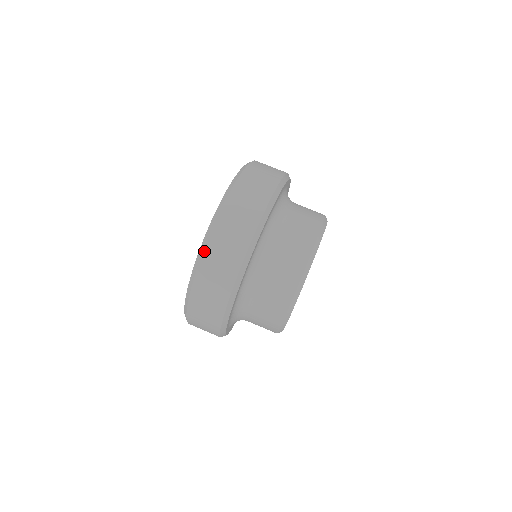
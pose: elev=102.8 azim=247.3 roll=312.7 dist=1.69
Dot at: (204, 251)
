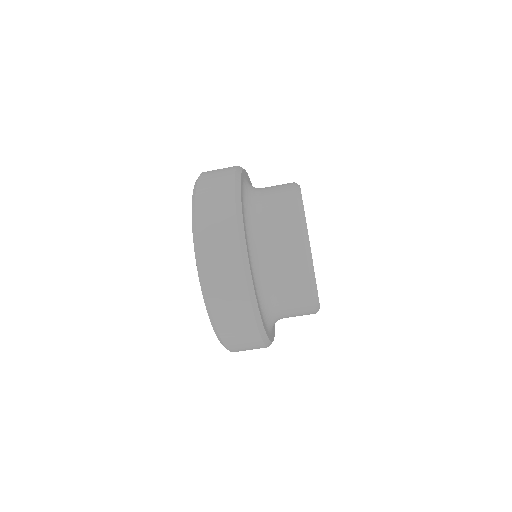
Dot at: (201, 266)
